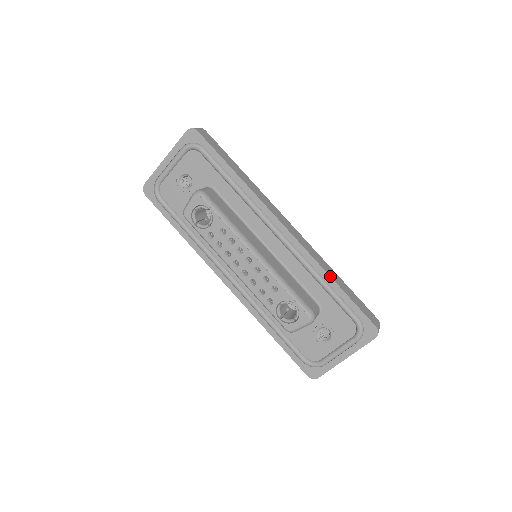
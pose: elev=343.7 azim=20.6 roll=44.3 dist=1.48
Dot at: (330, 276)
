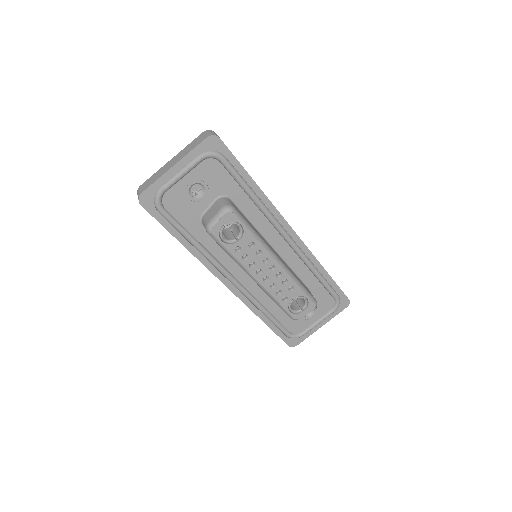
Dot at: (323, 267)
